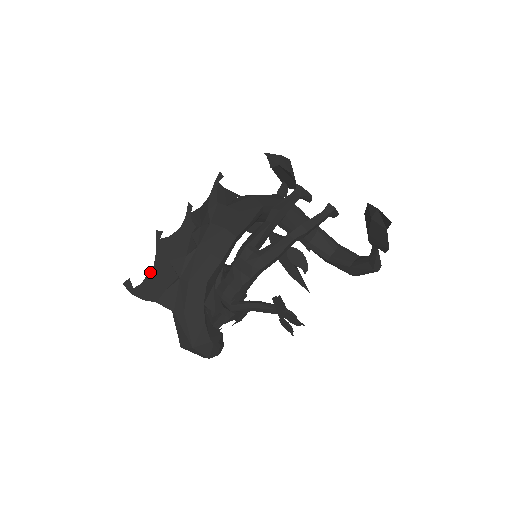
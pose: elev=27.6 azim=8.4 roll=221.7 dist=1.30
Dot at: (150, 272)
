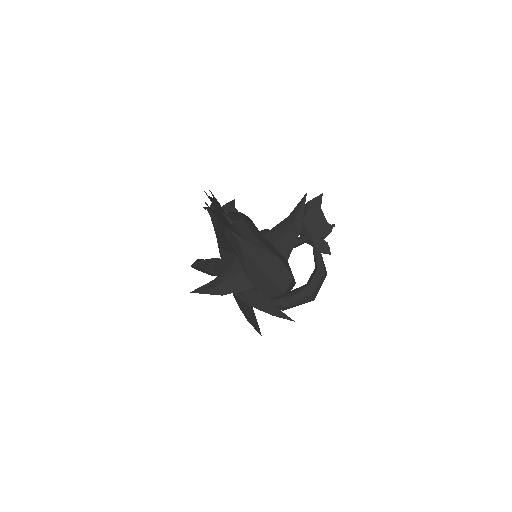
Dot at: (214, 208)
